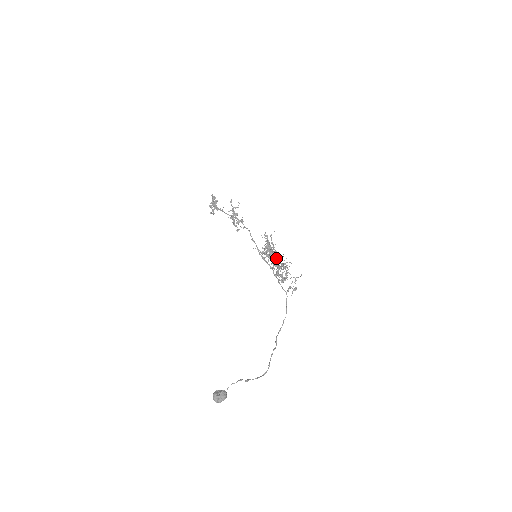
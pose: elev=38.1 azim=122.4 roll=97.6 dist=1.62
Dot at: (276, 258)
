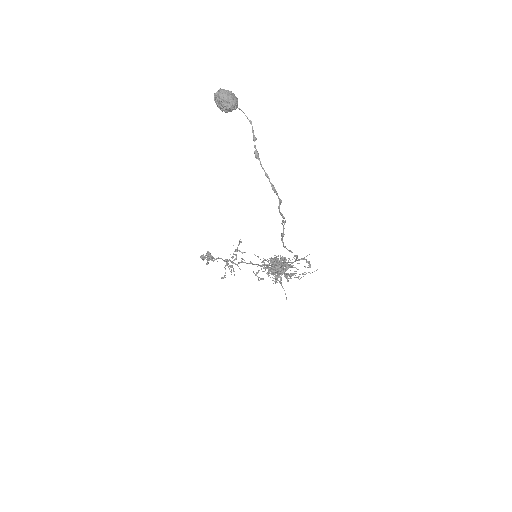
Dot at: occluded
